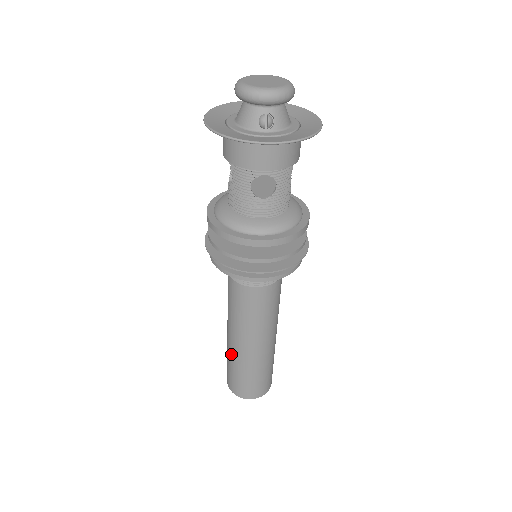
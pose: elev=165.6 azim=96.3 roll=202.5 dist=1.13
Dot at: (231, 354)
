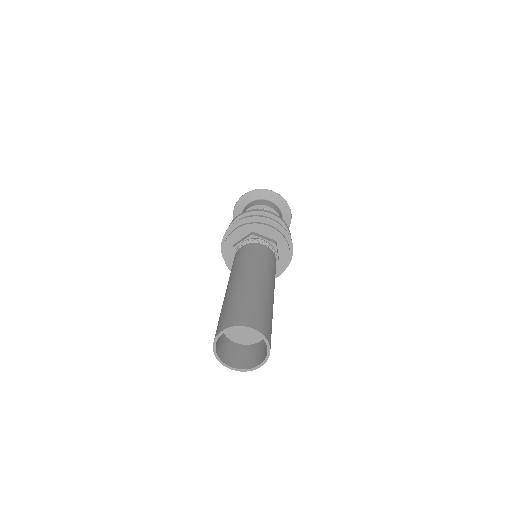
Dot at: (224, 301)
